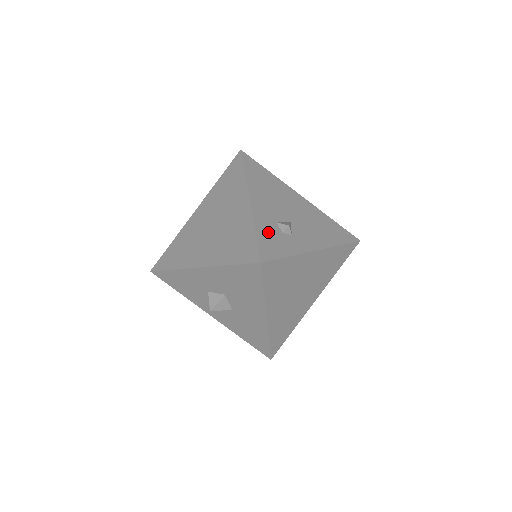
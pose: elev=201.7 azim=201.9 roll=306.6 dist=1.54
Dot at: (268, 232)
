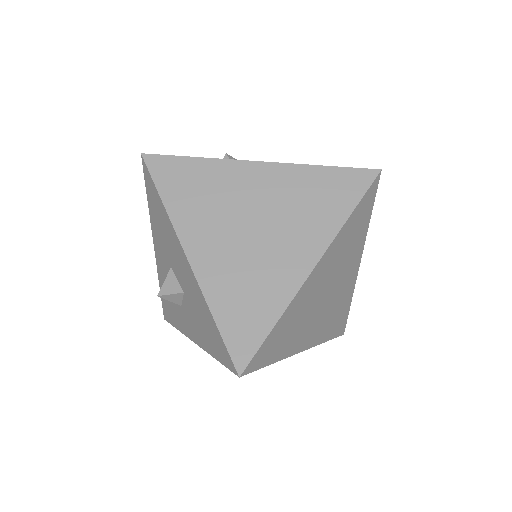
Dot at: occluded
